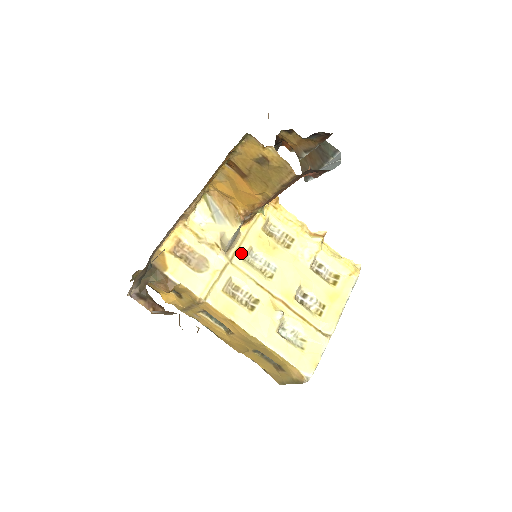
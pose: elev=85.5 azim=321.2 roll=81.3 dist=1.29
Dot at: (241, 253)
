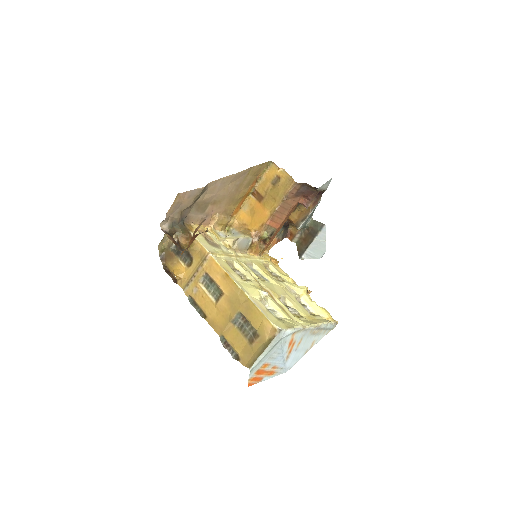
Dot at: (245, 260)
